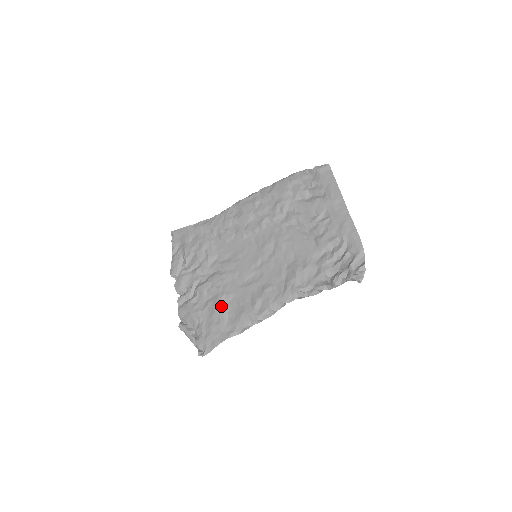
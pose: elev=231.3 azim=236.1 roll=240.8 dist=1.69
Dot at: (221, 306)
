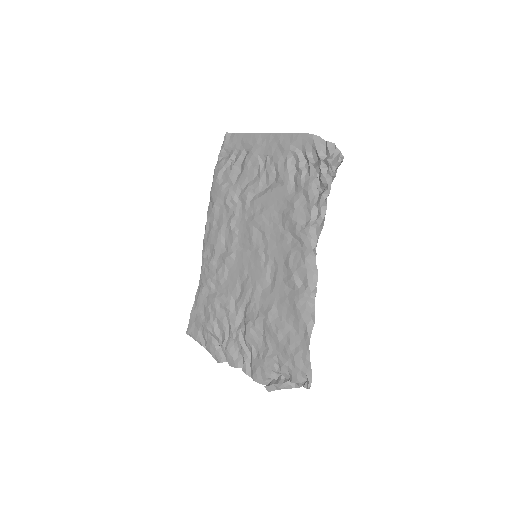
Dot at: (276, 325)
